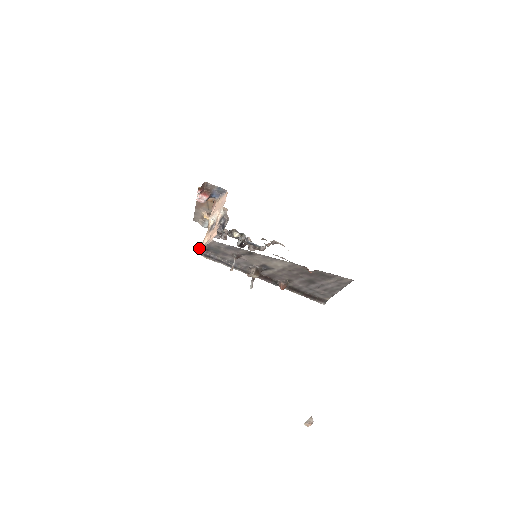
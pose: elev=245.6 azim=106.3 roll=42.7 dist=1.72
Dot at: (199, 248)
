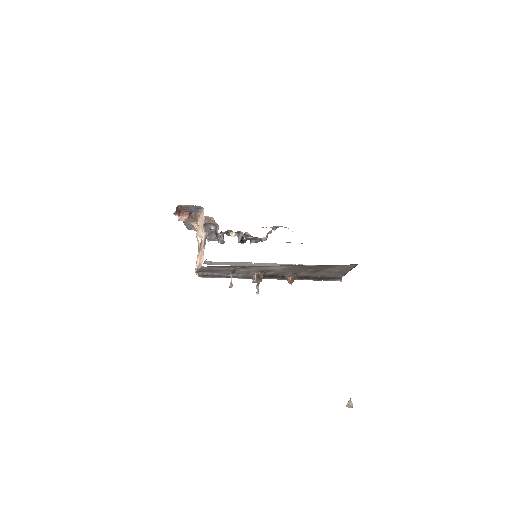
Dot at: occluded
